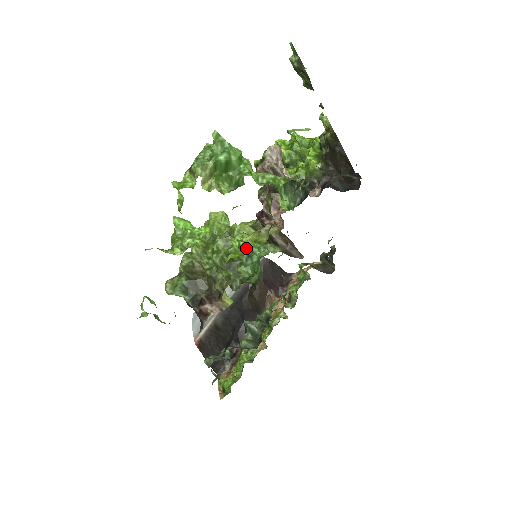
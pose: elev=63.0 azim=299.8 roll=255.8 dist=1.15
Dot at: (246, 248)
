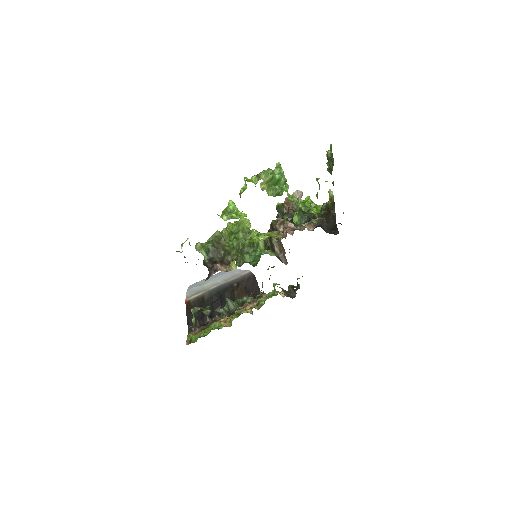
Dot at: (259, 240)
